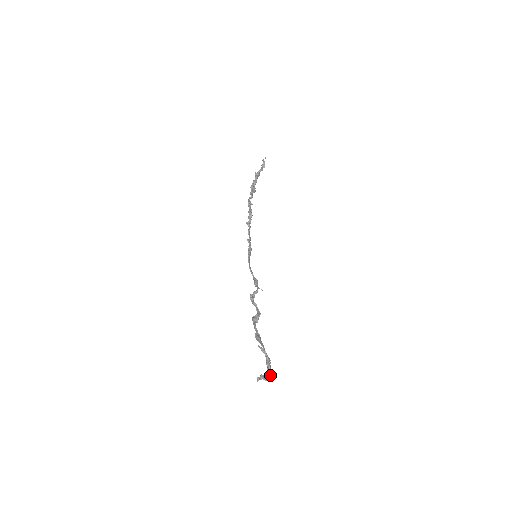
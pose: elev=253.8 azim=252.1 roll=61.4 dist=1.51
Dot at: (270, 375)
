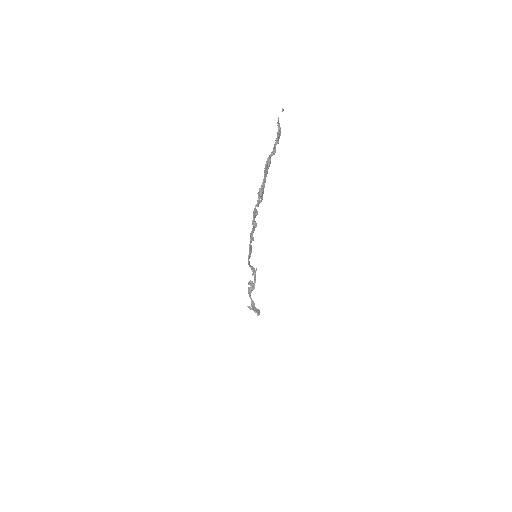
Dot at: (258, 315)
